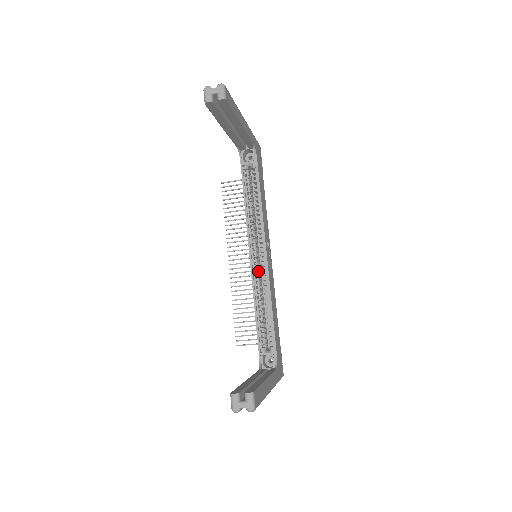
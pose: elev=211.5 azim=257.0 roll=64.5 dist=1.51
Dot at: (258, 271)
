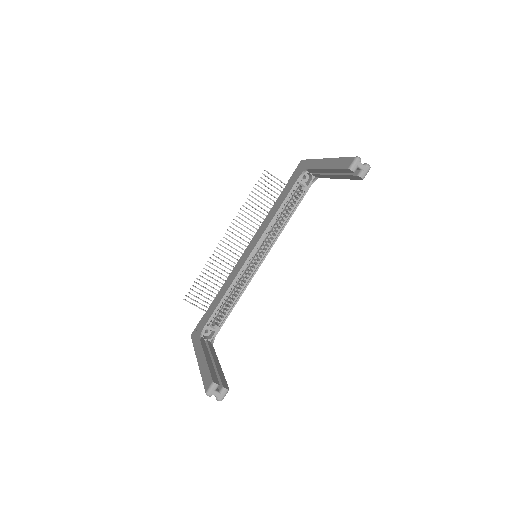
Dot at: occluded
